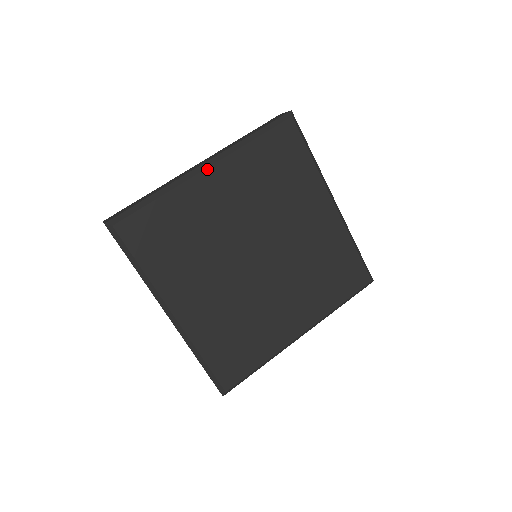
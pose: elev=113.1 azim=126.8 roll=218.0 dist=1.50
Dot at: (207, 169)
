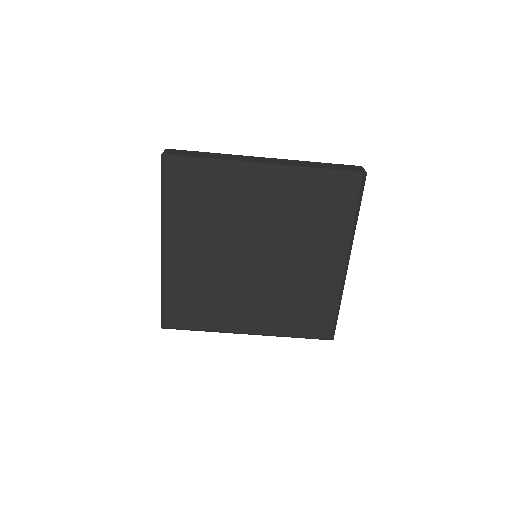
Dot at: (264, 170)
